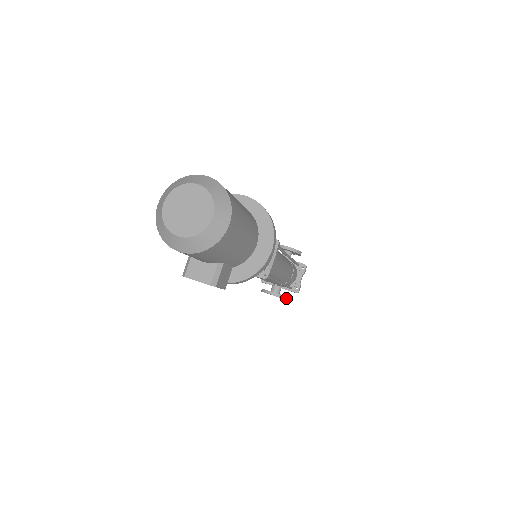
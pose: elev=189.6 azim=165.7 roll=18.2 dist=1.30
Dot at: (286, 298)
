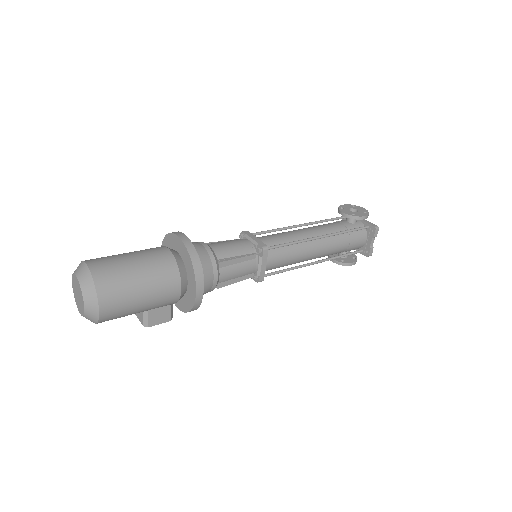
Dot at: (350, 264)
